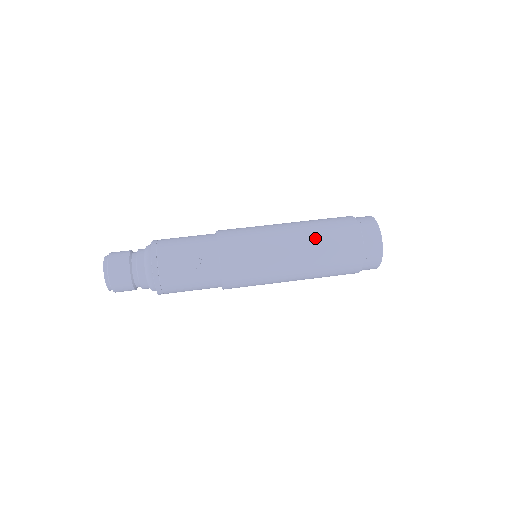
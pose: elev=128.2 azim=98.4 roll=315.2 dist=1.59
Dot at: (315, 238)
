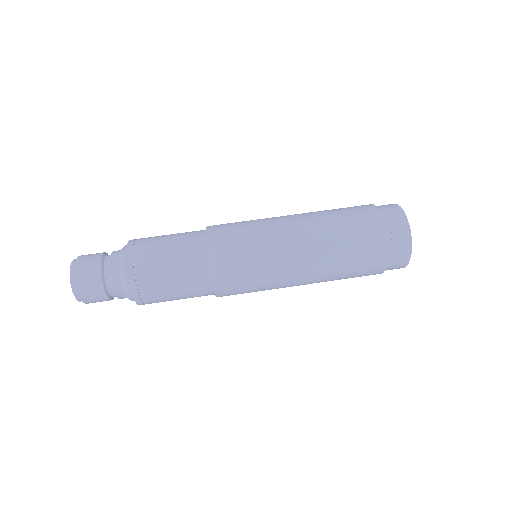
Dot at: (330, 248)
